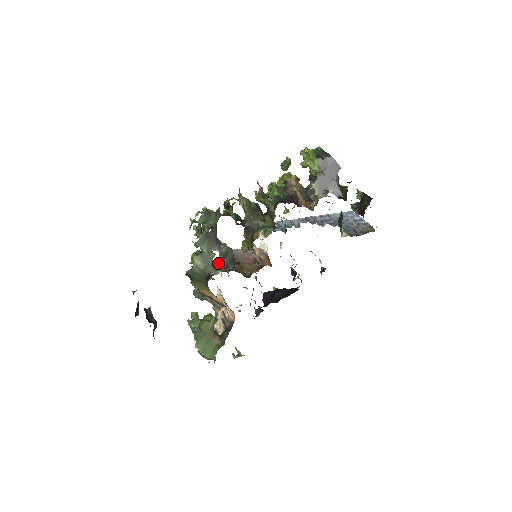
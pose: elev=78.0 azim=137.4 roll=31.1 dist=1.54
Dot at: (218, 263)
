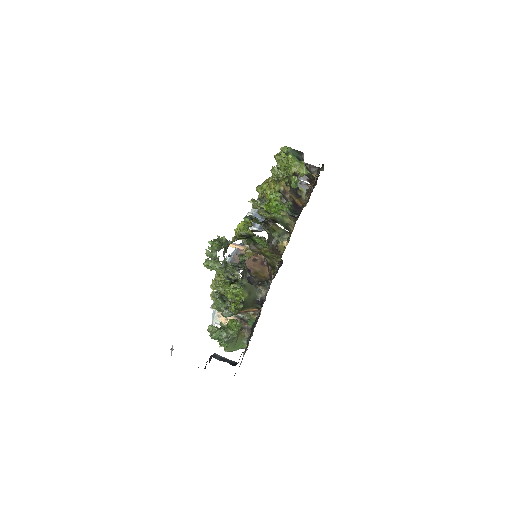
Dot at: (255, 285)
